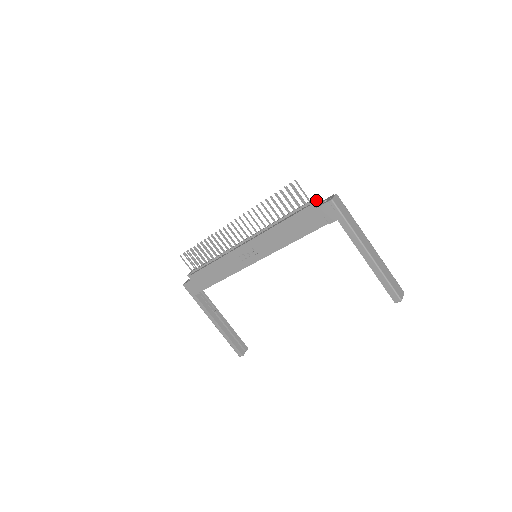
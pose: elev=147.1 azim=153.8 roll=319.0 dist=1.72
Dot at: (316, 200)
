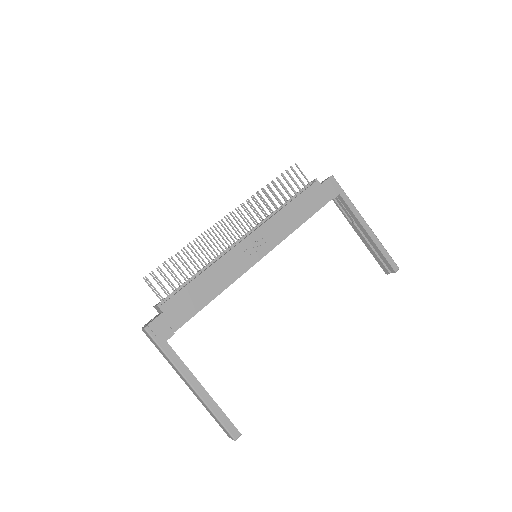
Dot at: occluded
